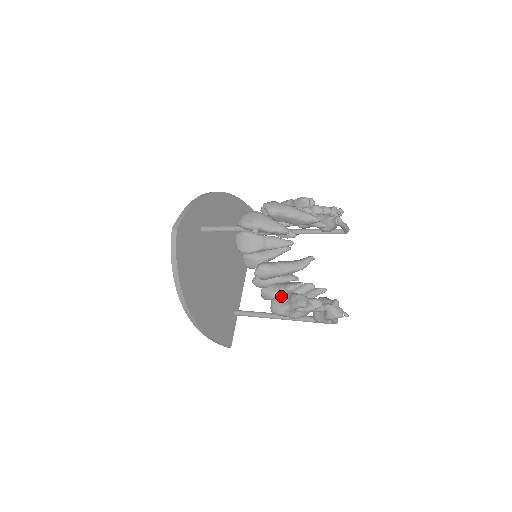
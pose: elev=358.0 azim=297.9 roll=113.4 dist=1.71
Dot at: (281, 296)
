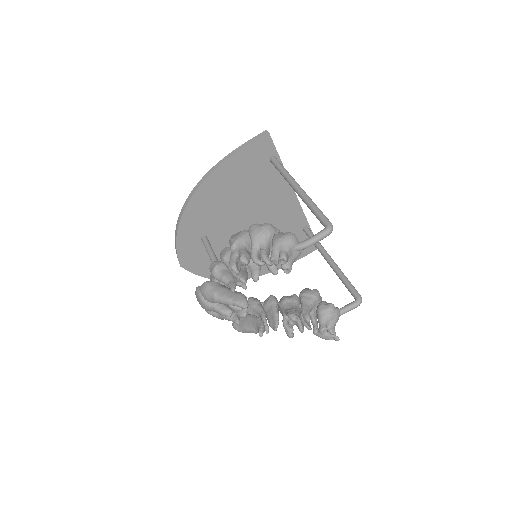
Dot at: (281, 310)
